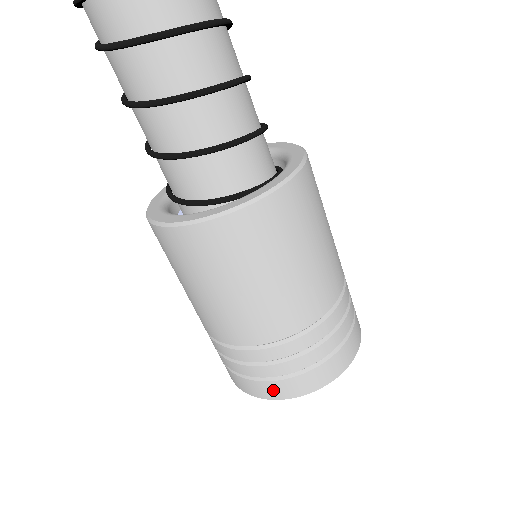
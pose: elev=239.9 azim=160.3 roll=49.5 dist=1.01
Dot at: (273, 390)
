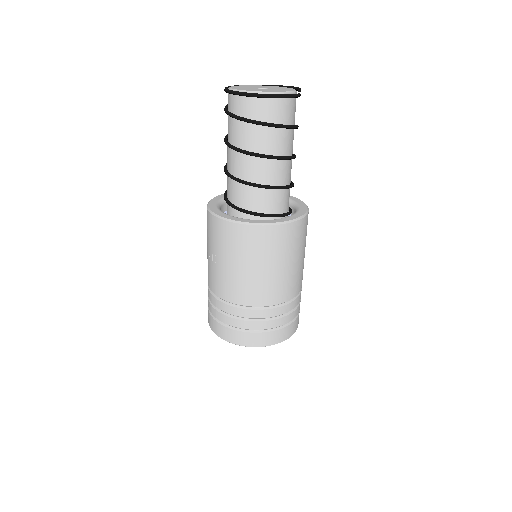
Dot at: (267, 339)
